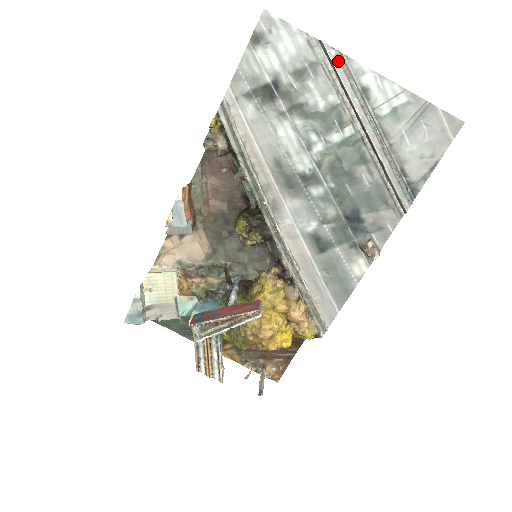
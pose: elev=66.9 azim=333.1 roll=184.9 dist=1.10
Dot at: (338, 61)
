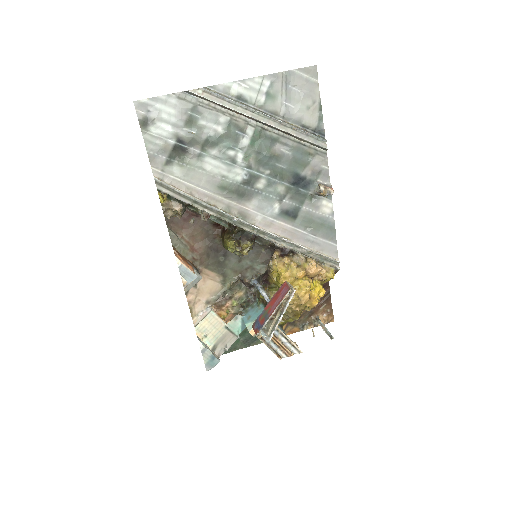
Dot at: (207, 94)
